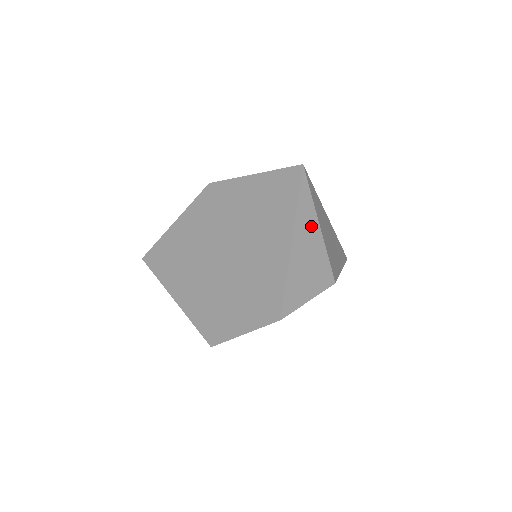
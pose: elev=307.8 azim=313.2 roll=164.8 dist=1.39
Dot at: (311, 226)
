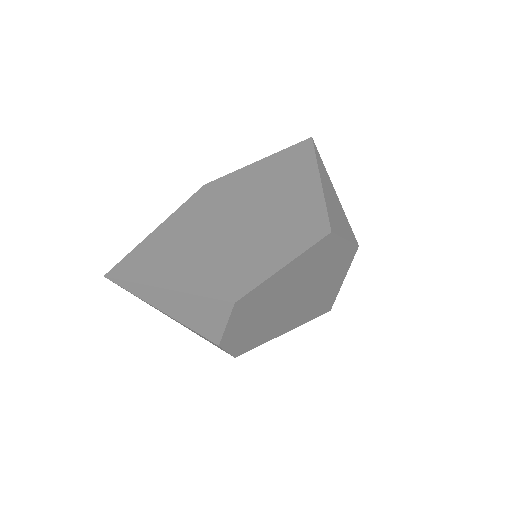
Dot at: (329, 182)
